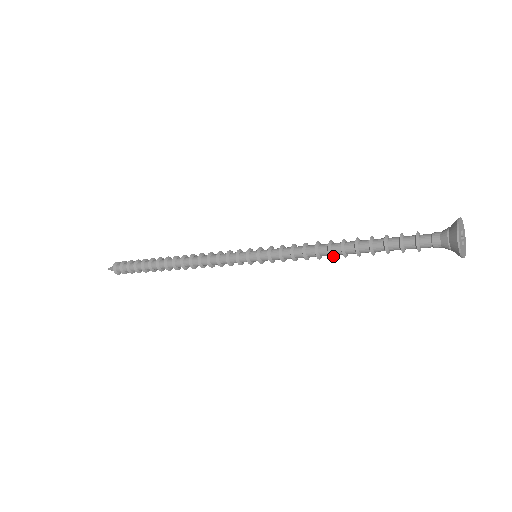
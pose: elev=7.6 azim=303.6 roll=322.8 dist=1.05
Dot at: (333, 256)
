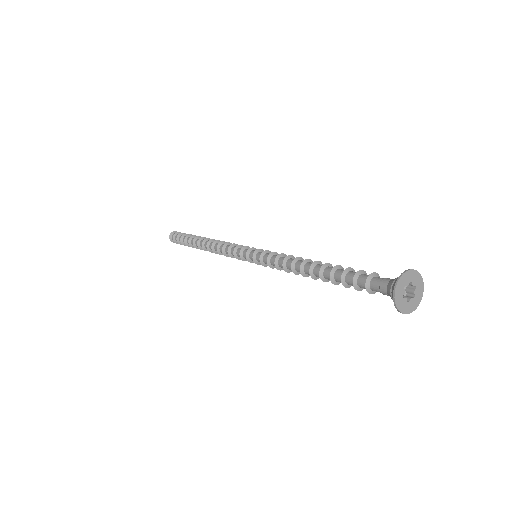
Dot at: occluded
